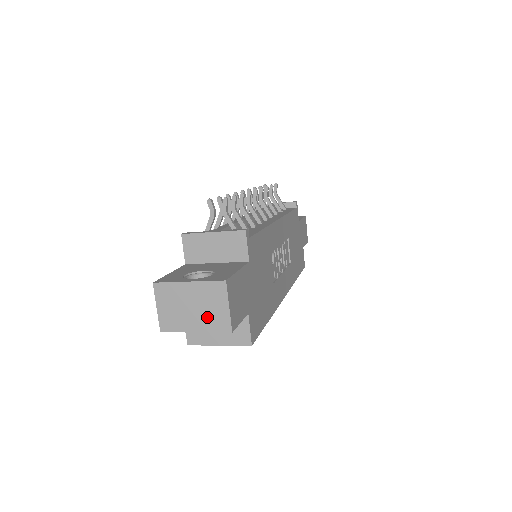
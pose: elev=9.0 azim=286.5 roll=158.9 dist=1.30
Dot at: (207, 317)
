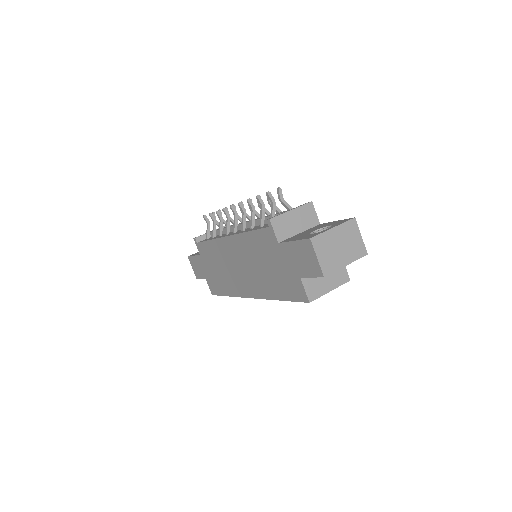
Dot at: (351, 250)
